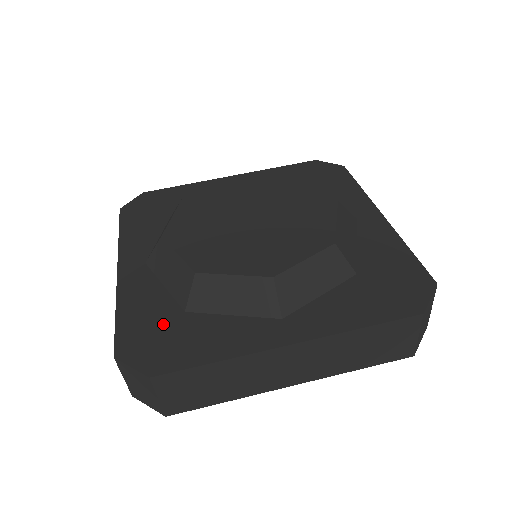
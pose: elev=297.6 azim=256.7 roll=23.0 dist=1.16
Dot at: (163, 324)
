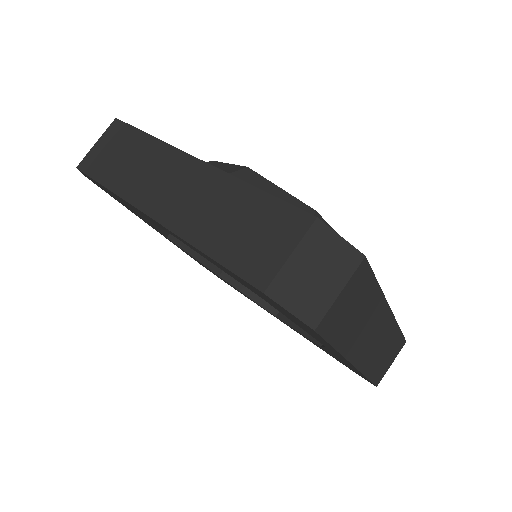
Dot at: occluded
